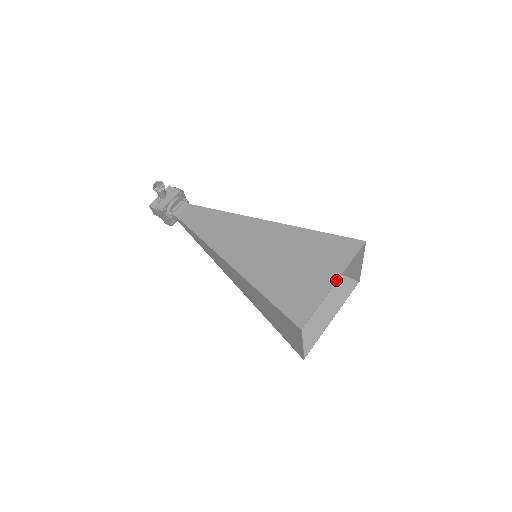
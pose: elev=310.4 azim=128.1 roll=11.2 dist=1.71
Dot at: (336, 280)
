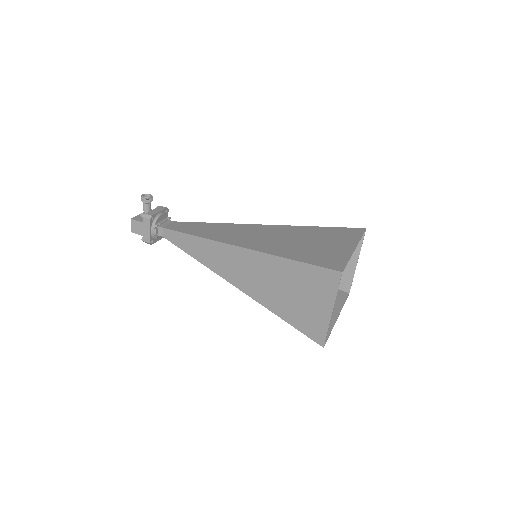
Dot at: (355, 246)
